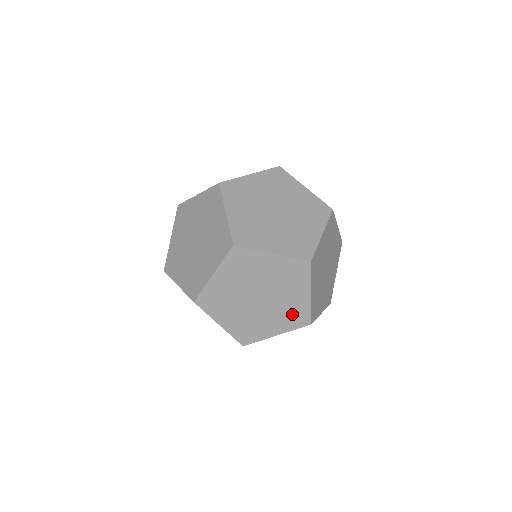
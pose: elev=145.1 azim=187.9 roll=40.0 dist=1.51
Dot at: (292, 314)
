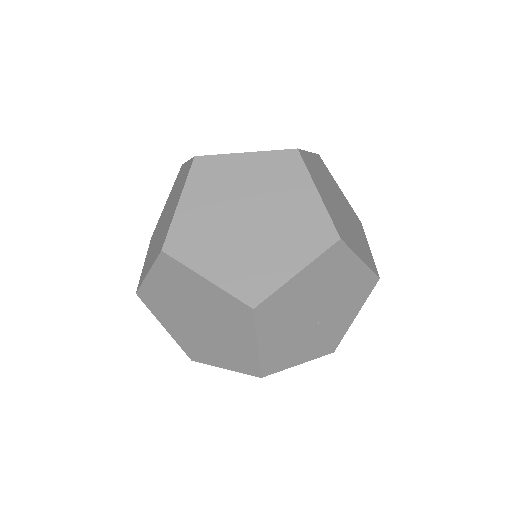
Dot at: (329, 338)
